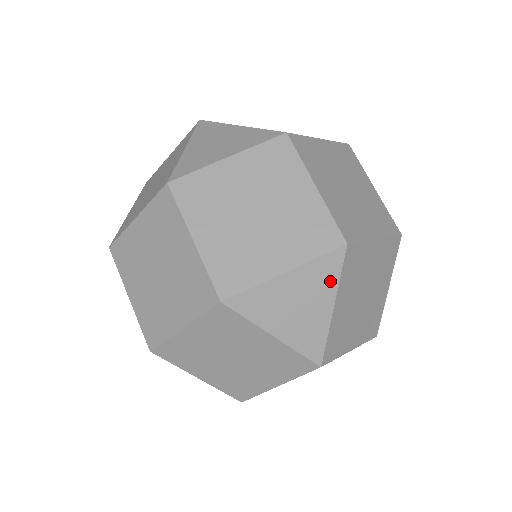
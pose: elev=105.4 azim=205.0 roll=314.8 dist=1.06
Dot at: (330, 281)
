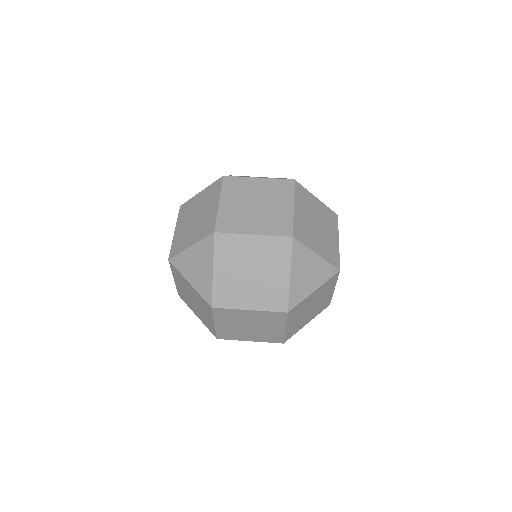
Dot at: (324, 278)
